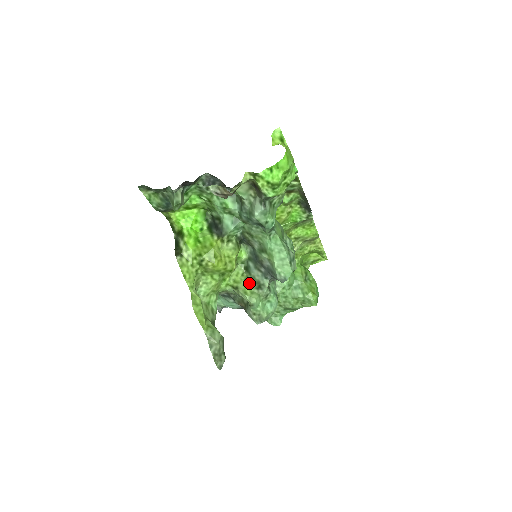
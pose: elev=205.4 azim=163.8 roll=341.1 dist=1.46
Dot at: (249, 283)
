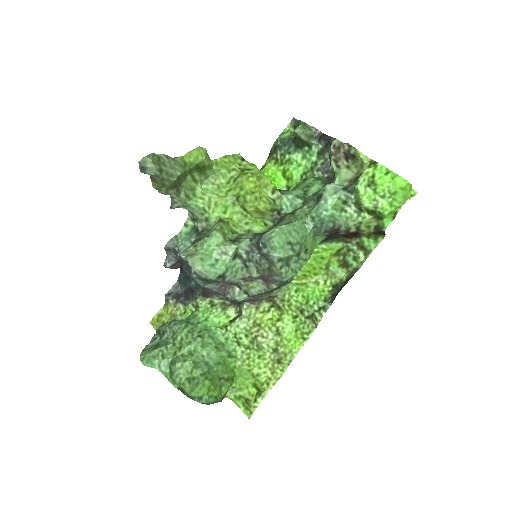
Dot at: (232, 234)
